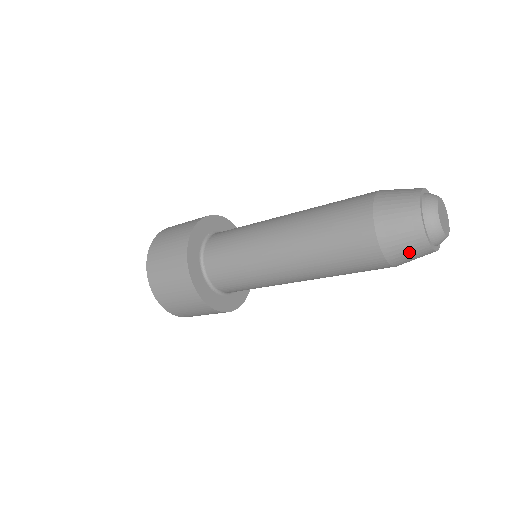
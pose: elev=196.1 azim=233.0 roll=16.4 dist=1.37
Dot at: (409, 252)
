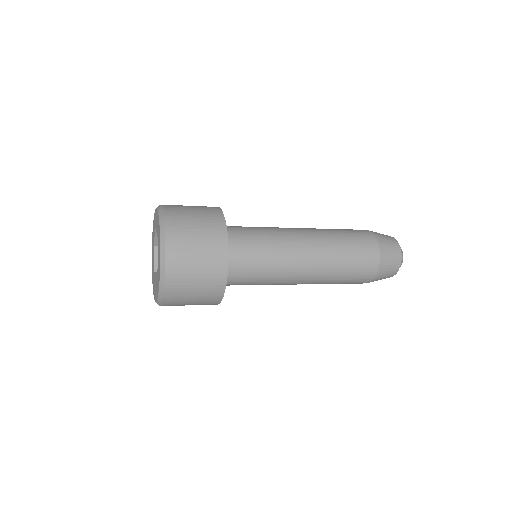
Dot at: (391, 263)
